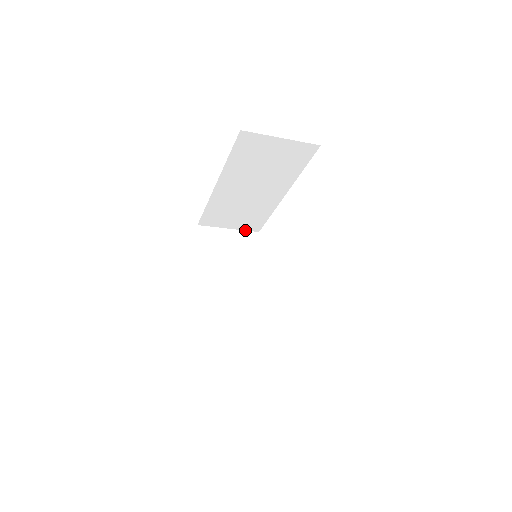
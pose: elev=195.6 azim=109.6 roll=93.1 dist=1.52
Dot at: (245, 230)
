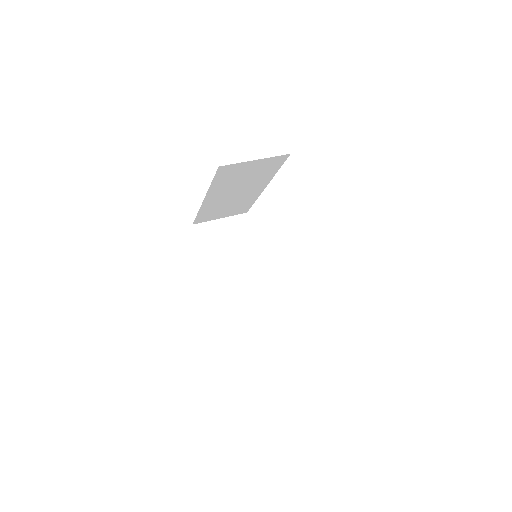
Dot at: (235, 215)
